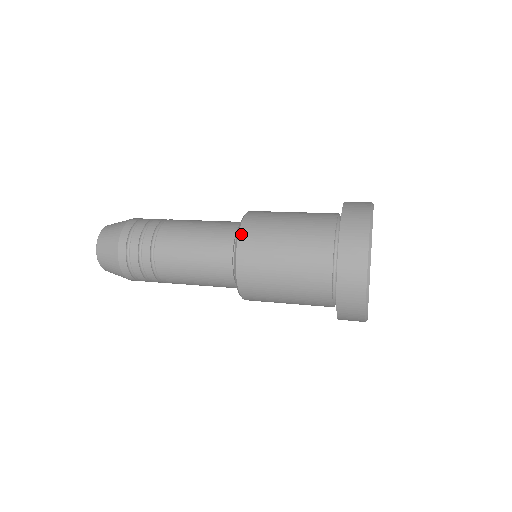
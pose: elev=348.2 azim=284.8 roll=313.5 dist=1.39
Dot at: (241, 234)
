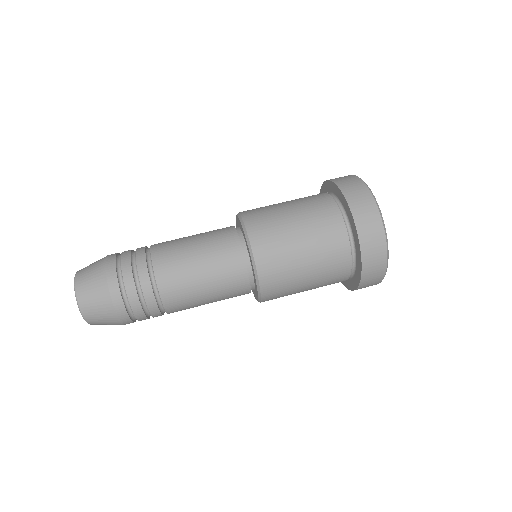
Dot at: (254, 249)
